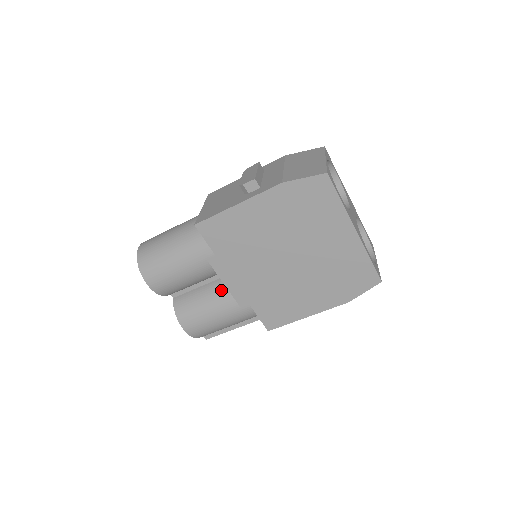
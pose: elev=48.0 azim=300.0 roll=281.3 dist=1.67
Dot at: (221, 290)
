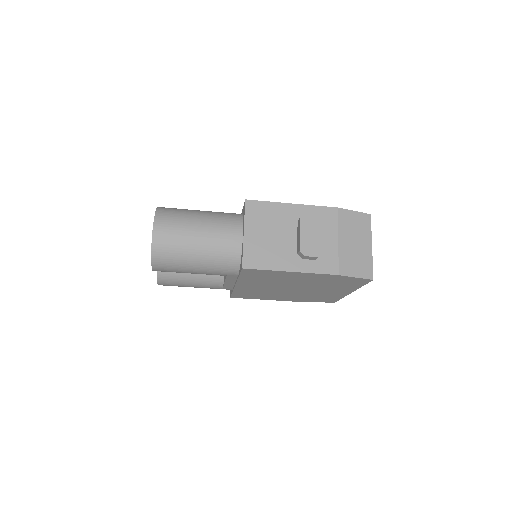
Dot at: (214, 275)
